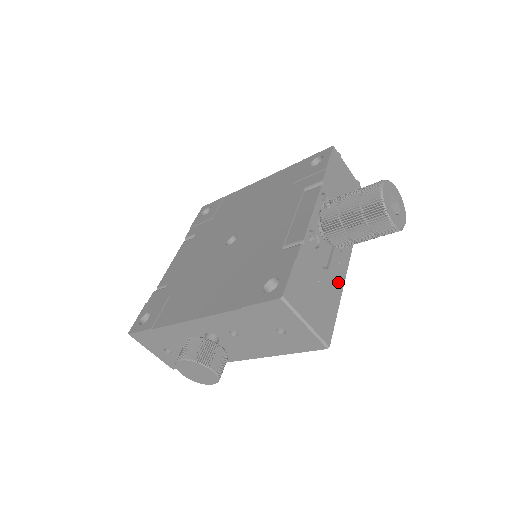
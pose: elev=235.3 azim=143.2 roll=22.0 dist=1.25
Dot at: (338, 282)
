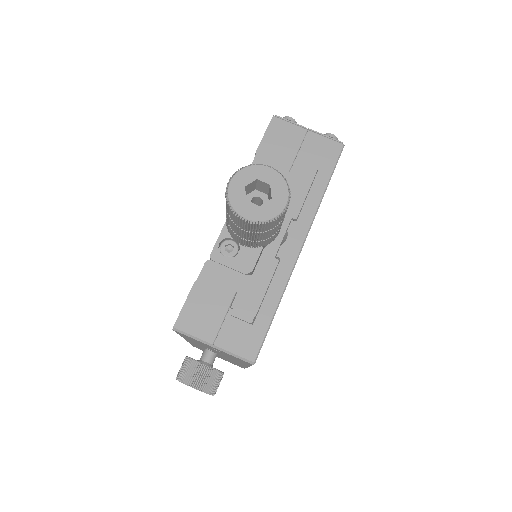
Dot at: (275, 283)
